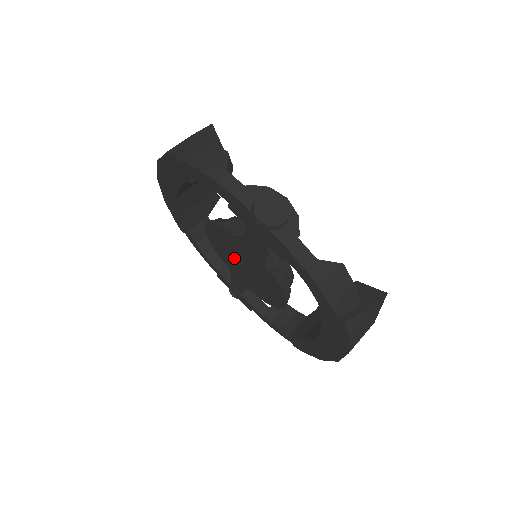
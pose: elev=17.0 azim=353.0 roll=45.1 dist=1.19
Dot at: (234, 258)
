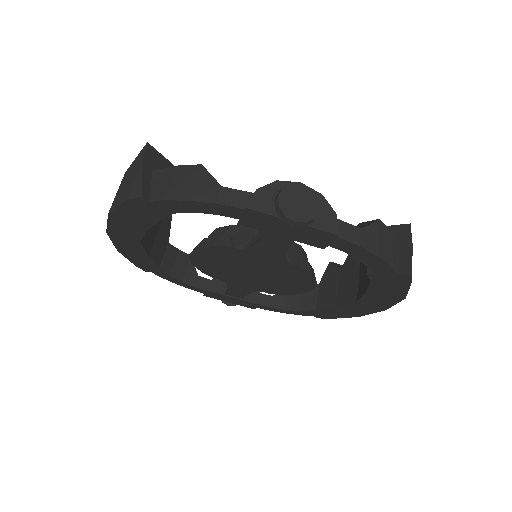
Dot at: (236, 270)
